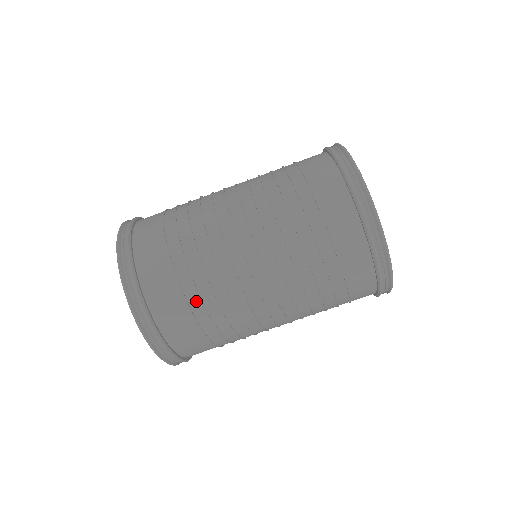
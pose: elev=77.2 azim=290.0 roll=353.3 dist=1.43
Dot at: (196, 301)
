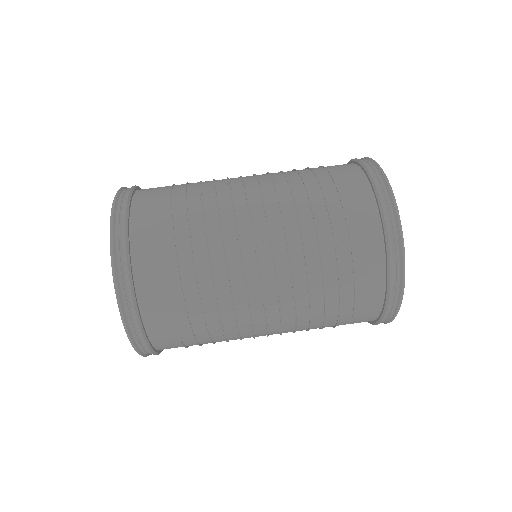
Dot at: (181, 211)
